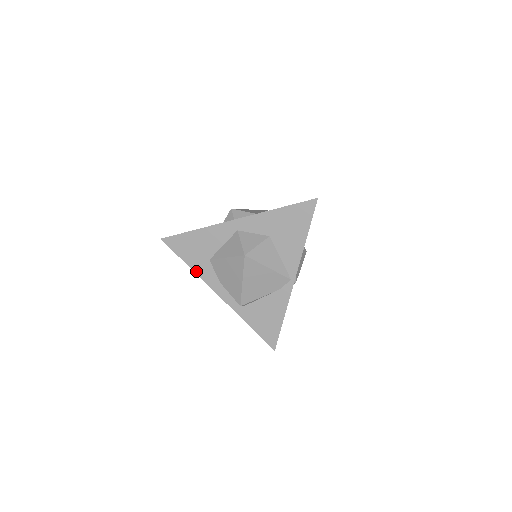
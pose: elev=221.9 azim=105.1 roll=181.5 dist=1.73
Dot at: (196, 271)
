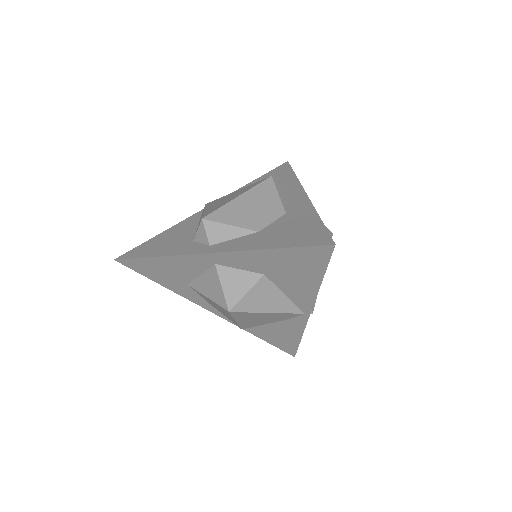
Dot at: (175, 291)
